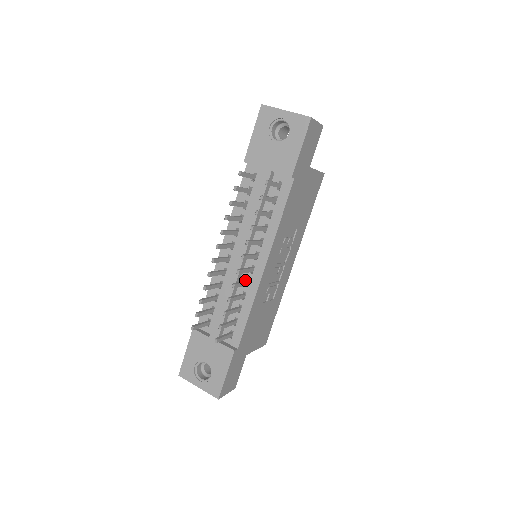
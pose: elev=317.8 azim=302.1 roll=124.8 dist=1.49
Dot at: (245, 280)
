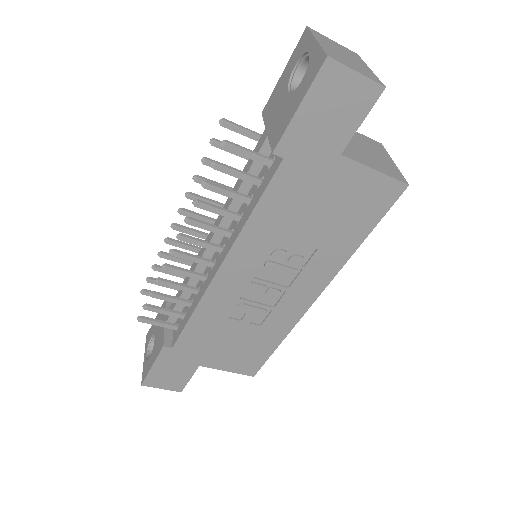
Dot at: (206, 273)
